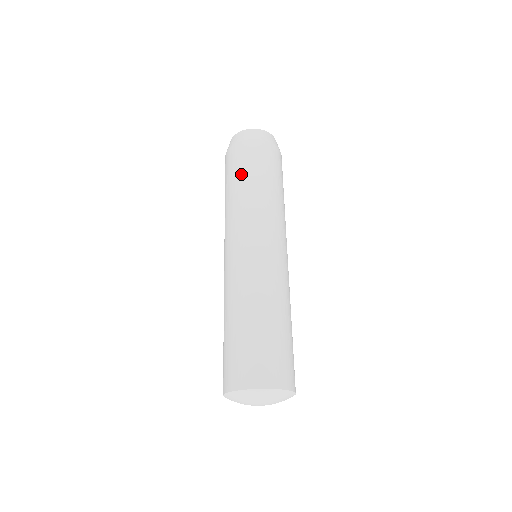
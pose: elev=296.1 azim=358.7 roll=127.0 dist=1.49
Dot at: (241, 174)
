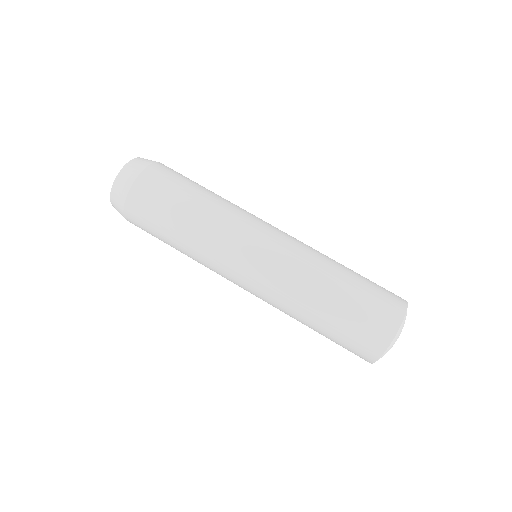
Dot at: (166, 224)
